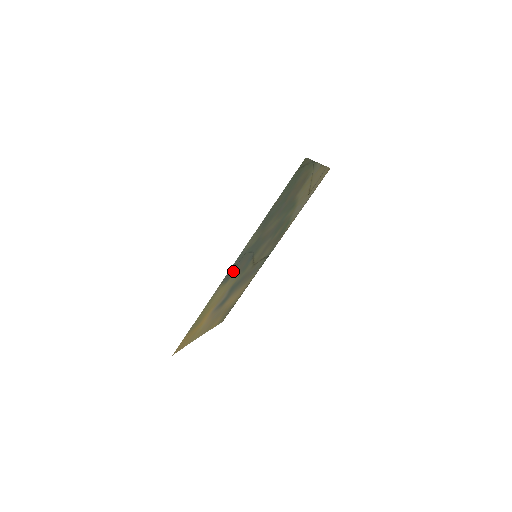
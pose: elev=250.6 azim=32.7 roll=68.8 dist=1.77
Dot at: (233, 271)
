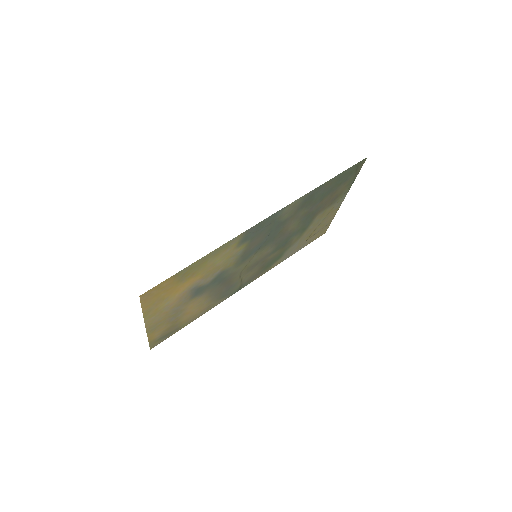
Dot at: (253, 235)
